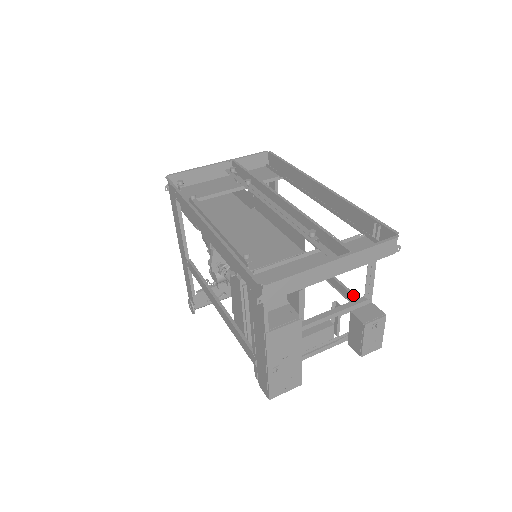
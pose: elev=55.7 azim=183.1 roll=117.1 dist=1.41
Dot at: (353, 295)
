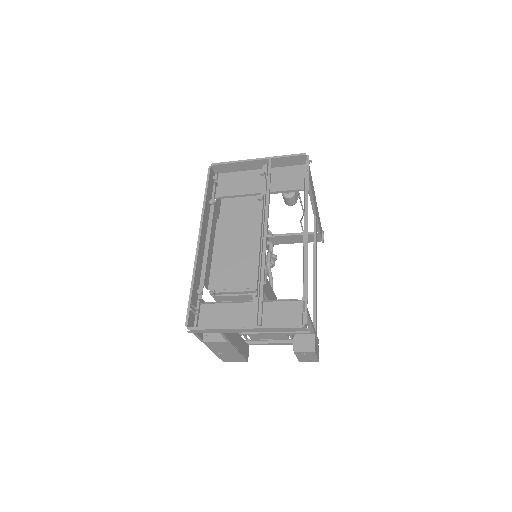
Dot at: (314, 317)
